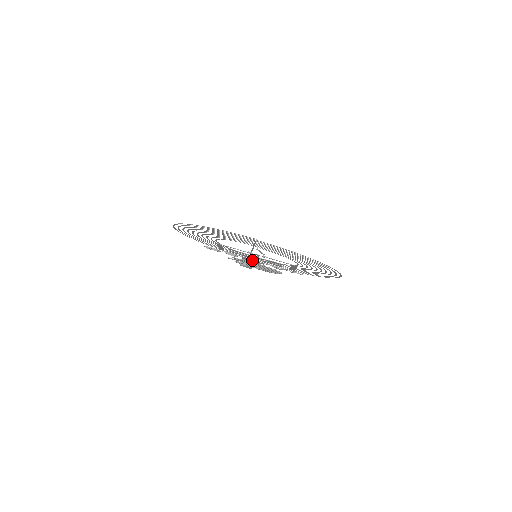
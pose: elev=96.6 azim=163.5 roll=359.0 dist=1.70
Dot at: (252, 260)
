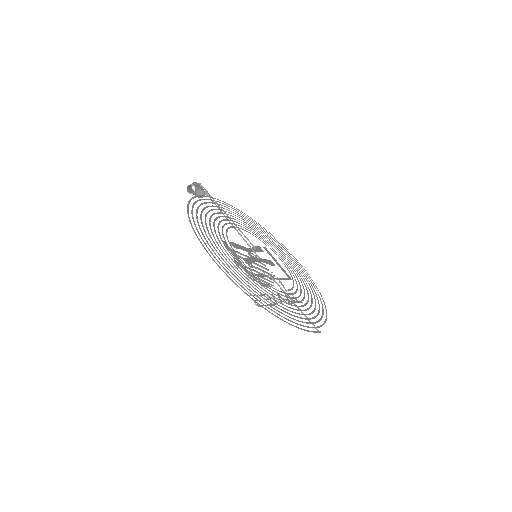
Dot at: occluded
